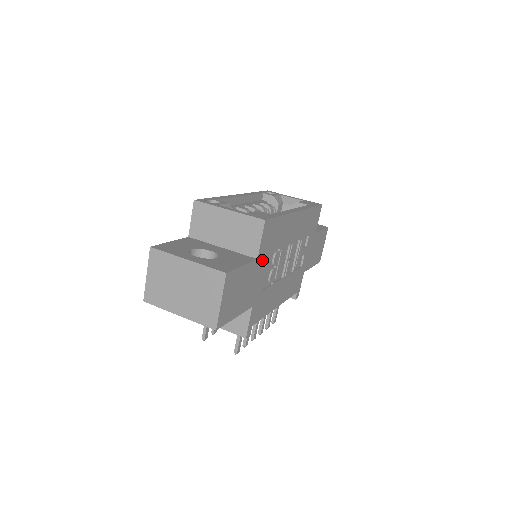
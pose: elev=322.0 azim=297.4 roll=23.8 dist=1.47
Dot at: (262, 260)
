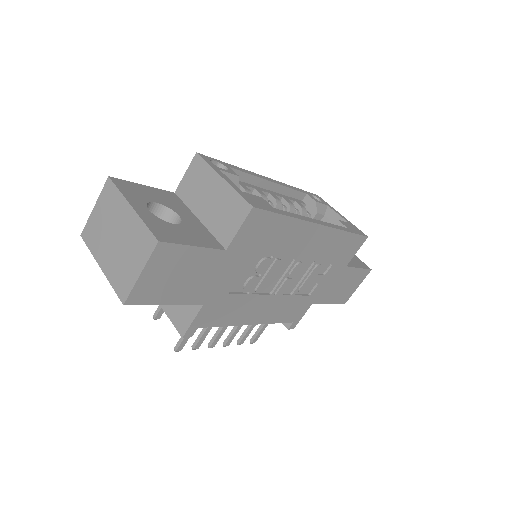
Dot at: (236, 256)
